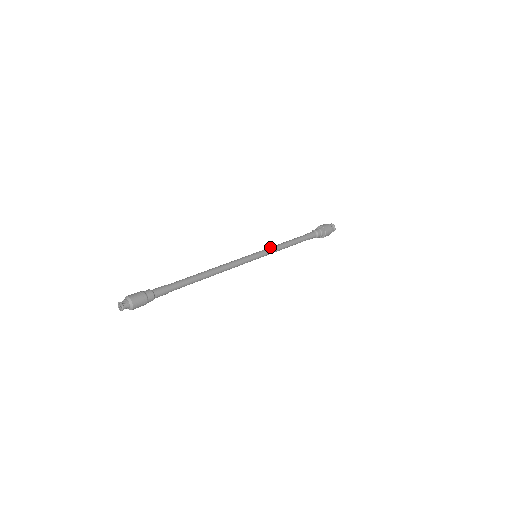
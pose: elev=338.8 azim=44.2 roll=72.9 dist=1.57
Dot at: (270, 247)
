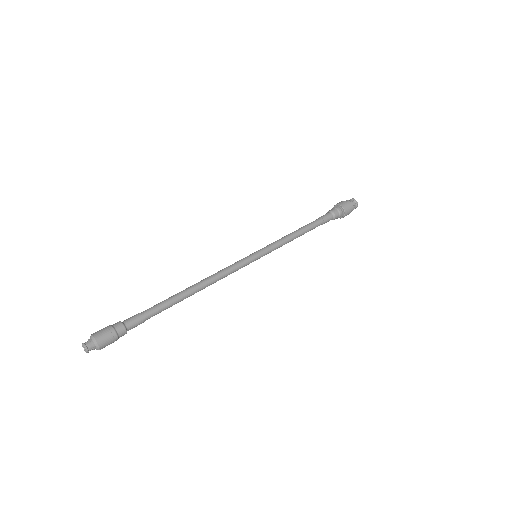
Dot at: (274, 242)
